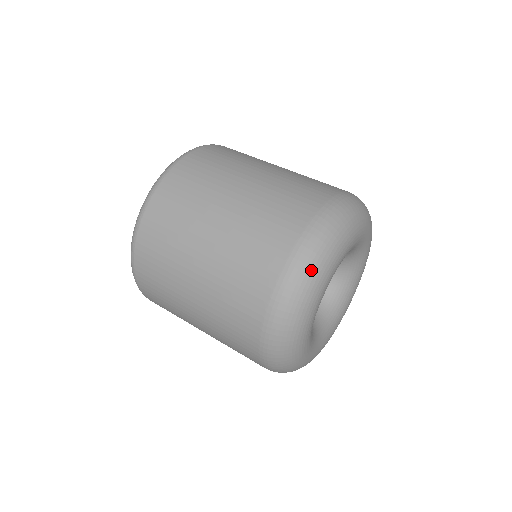
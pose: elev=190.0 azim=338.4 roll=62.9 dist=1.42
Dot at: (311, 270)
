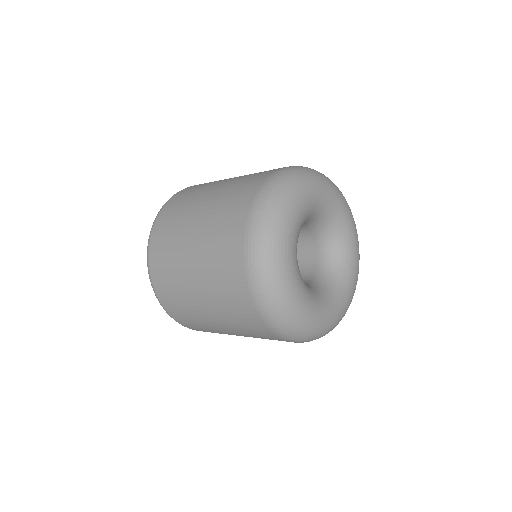
Dot at: (273, 204)
